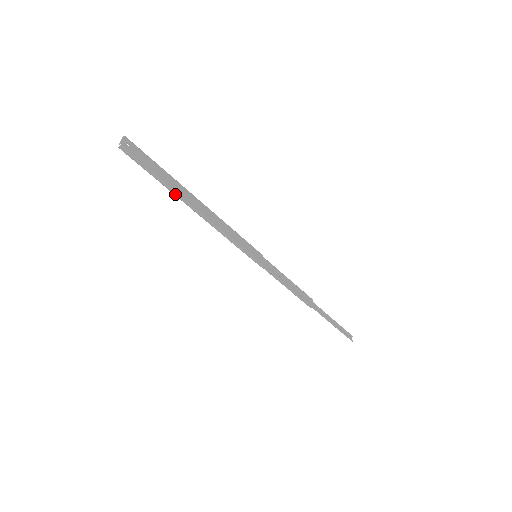
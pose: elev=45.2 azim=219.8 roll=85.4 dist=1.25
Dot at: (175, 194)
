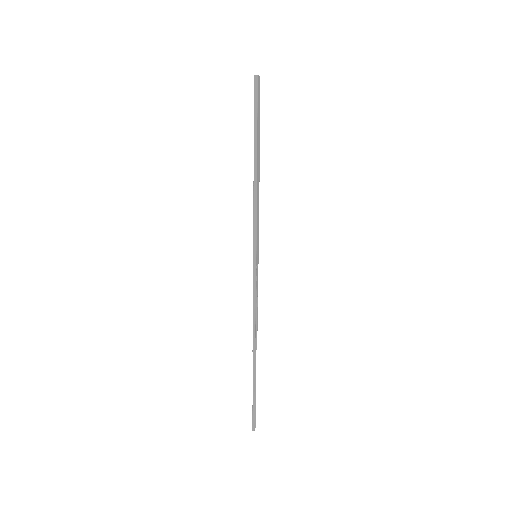
Dot at: (255, 143)
